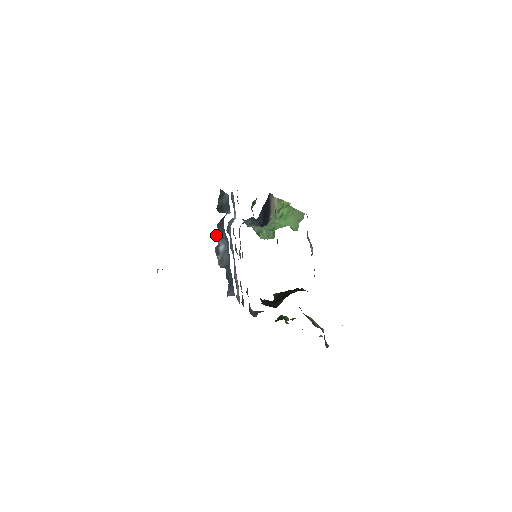
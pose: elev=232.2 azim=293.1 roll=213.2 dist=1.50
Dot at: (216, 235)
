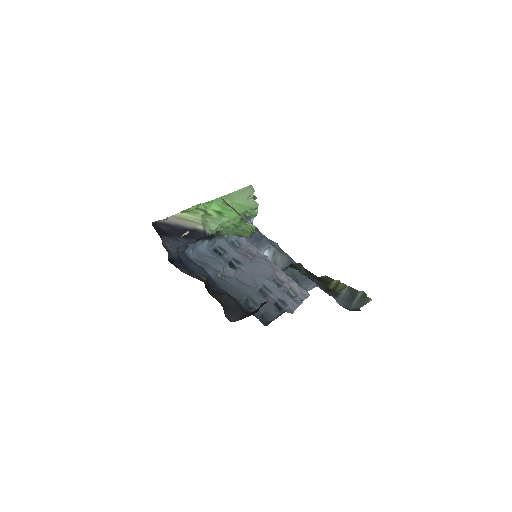
Dot at: occluded
